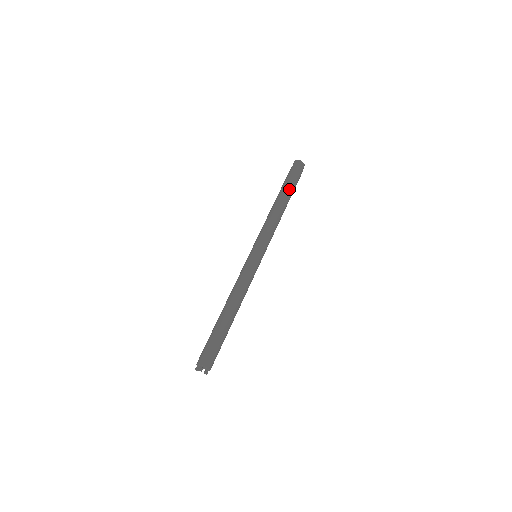
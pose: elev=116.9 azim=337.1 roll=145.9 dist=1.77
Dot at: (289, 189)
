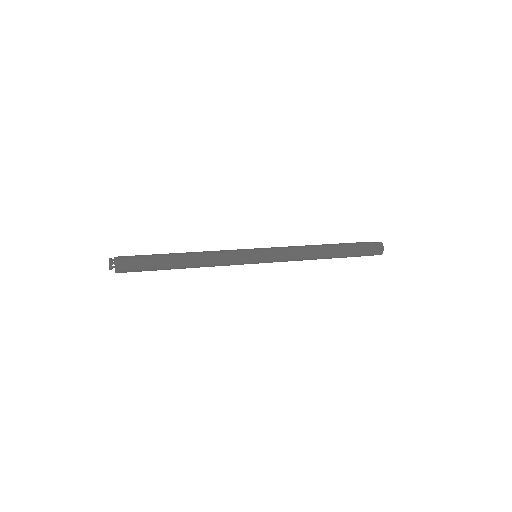
Dot at: (345, 246)
